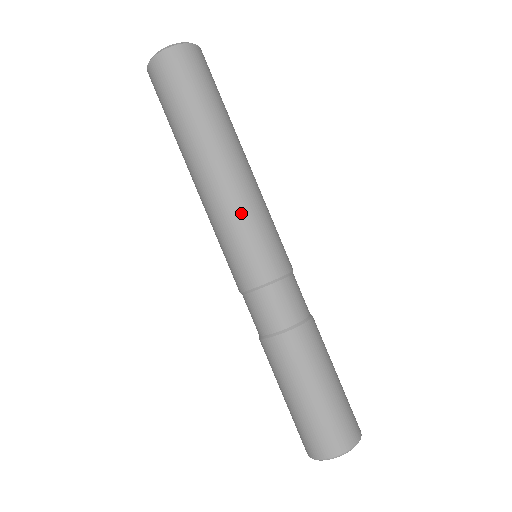
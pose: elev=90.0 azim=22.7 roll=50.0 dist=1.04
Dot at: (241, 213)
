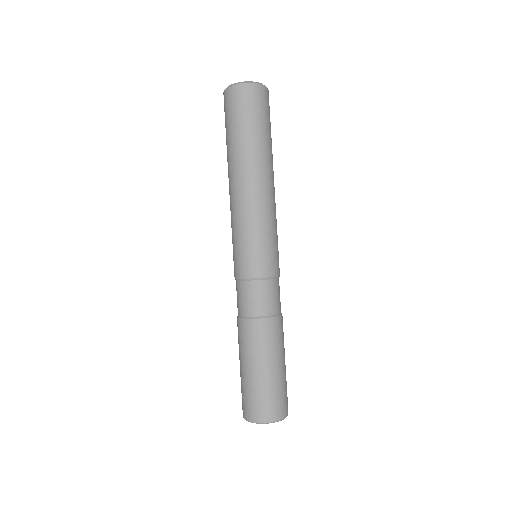
Dot at: (235, 223)
